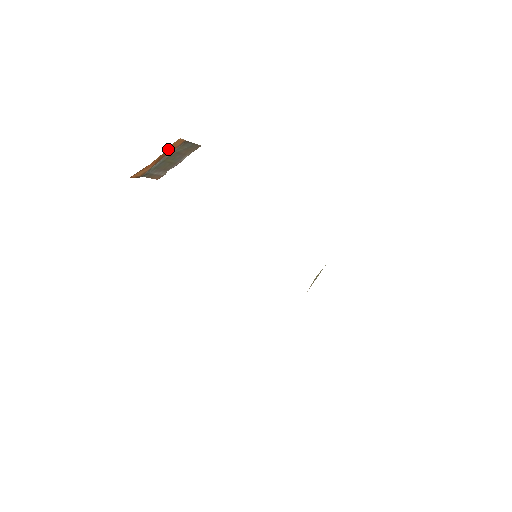
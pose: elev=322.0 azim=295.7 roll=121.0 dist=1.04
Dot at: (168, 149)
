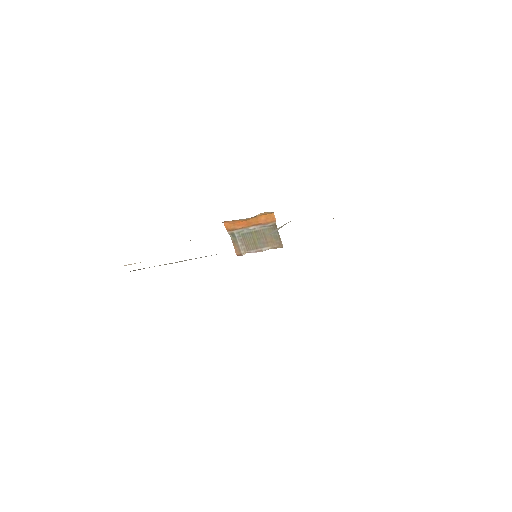
Dot at: (261, 218)
